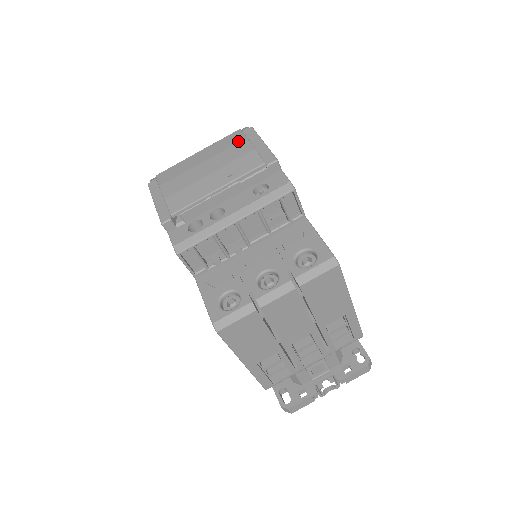
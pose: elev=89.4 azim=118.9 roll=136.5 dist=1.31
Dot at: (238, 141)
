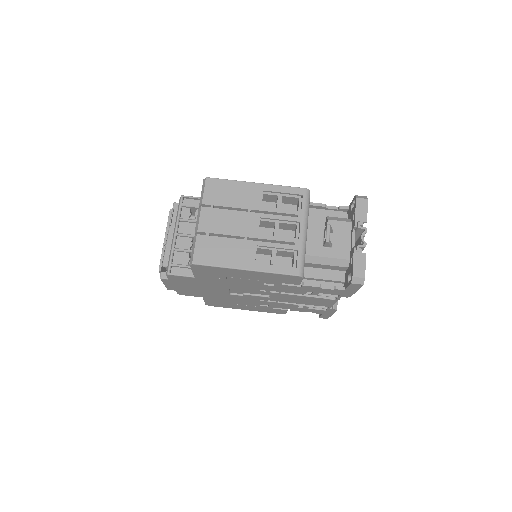
Dot at: occluded
